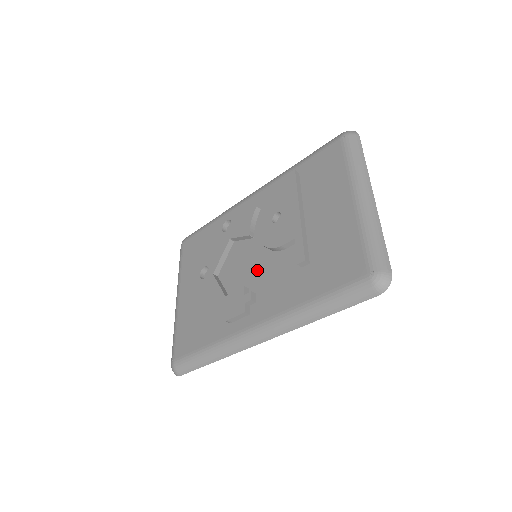
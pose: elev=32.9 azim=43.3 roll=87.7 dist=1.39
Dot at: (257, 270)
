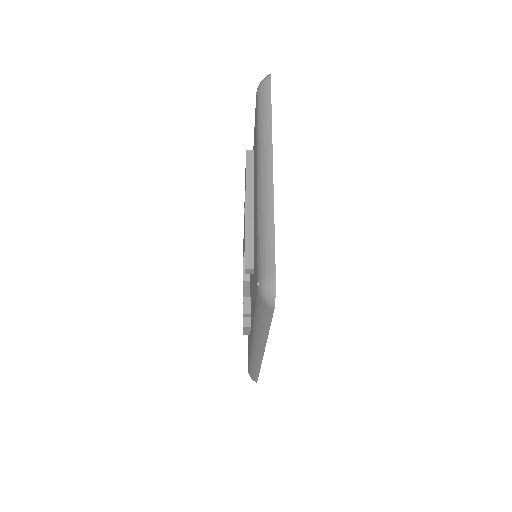
Dot at: (251, 275)
